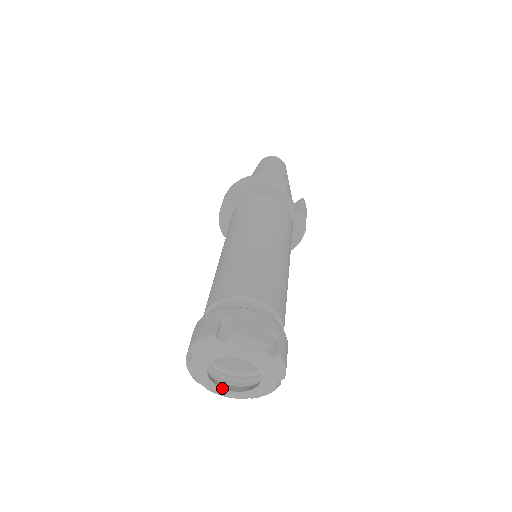
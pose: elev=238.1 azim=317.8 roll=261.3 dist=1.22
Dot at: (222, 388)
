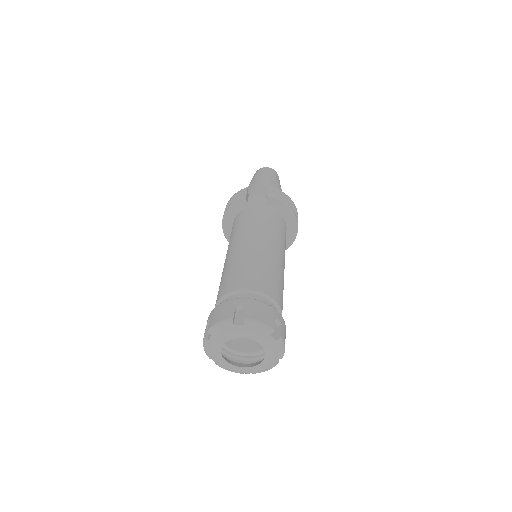
Dot at: (252, 366)
